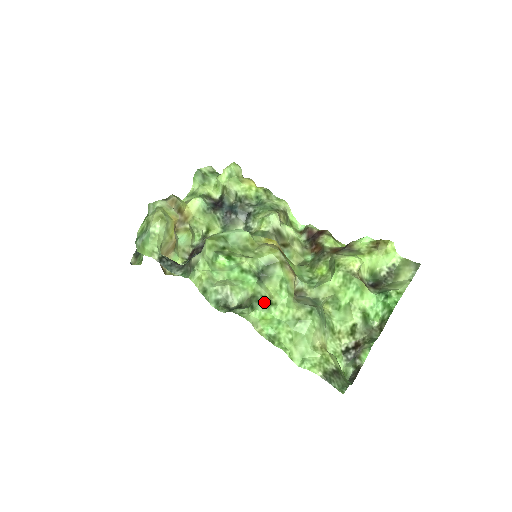
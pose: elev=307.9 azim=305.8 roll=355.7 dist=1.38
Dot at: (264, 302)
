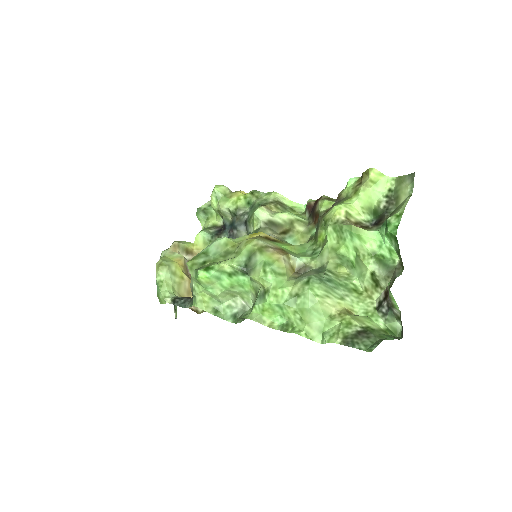
Dot at: (261, 294)
